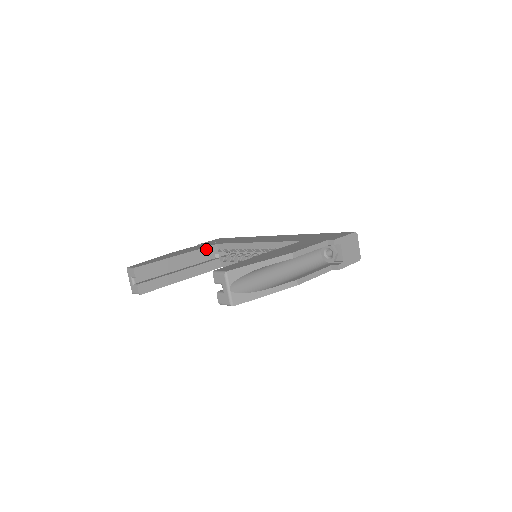
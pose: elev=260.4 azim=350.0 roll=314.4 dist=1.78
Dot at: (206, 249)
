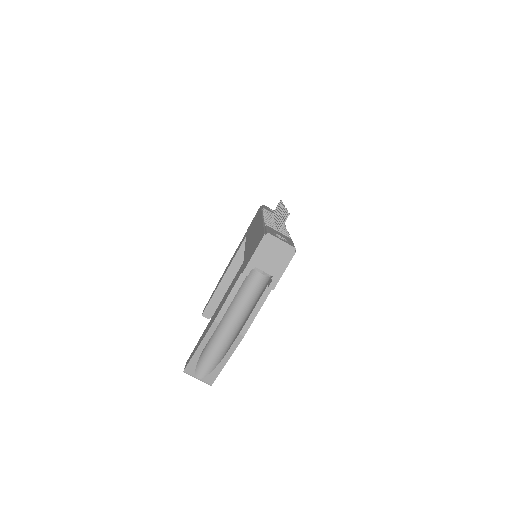
Dot at: (240, 250)
